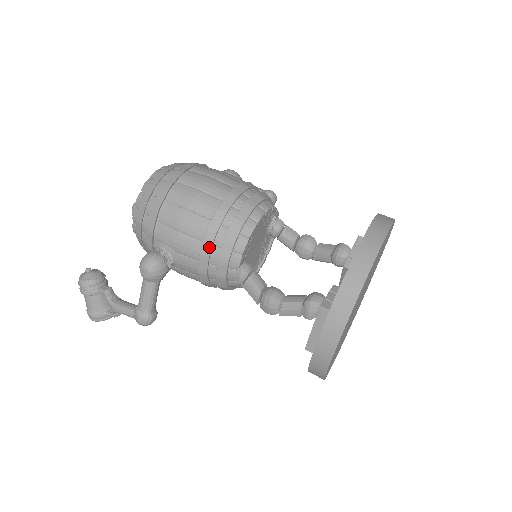
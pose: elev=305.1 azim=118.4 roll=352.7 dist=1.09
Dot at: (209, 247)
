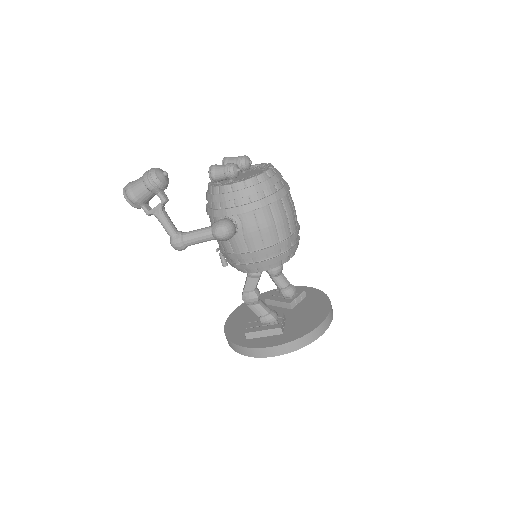
Dot at: (265, 253)
